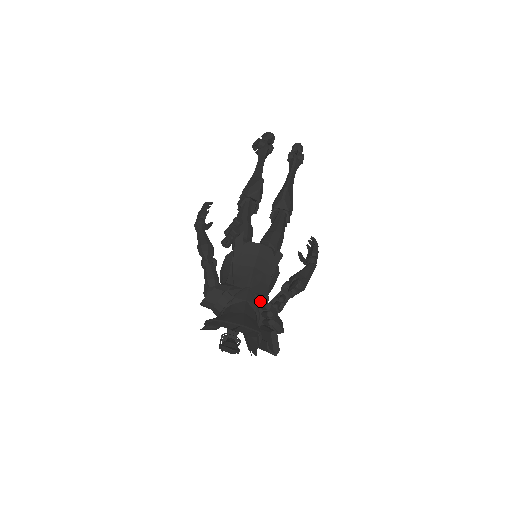
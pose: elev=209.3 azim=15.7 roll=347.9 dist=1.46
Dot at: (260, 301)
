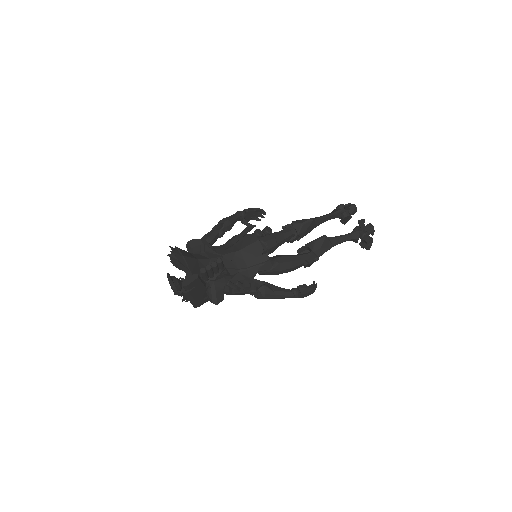
Dot at: (218, 266)
